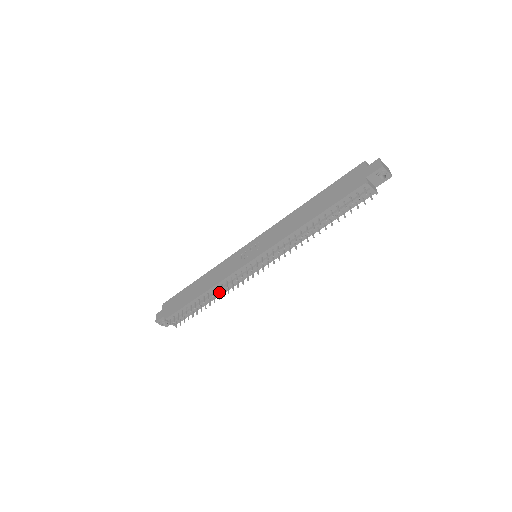
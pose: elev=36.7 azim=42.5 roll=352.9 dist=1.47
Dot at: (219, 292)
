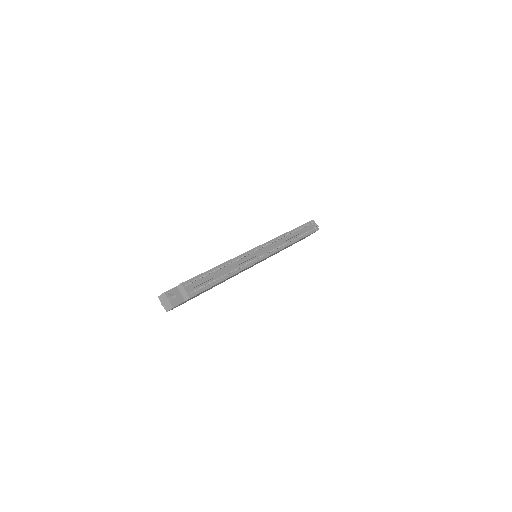
Dot at: occluded
